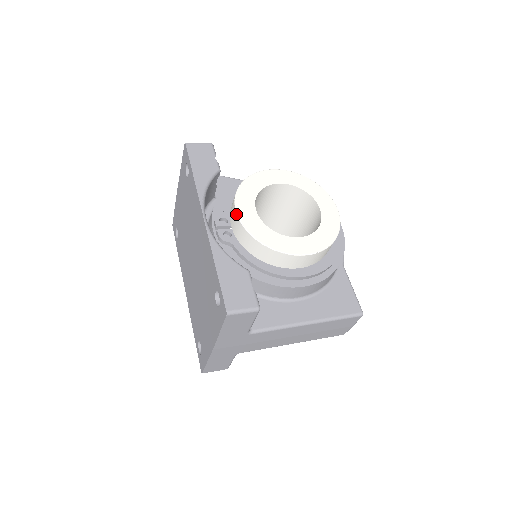
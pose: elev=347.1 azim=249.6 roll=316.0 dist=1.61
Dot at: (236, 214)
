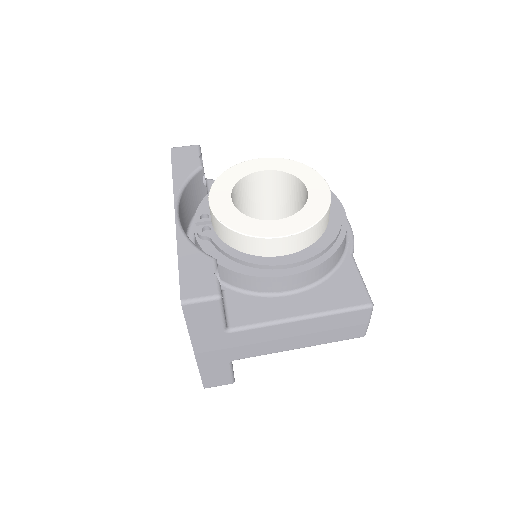
Dot at: occluded
